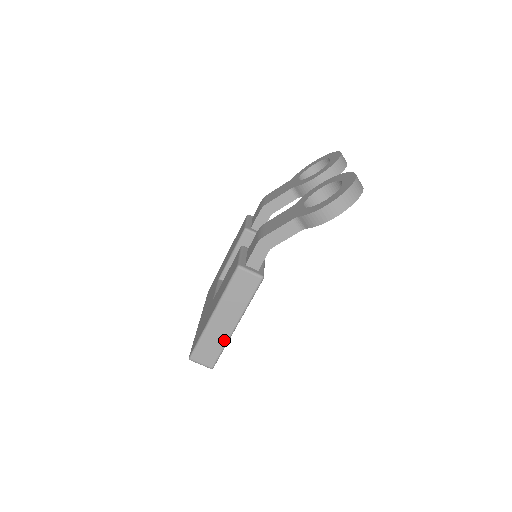
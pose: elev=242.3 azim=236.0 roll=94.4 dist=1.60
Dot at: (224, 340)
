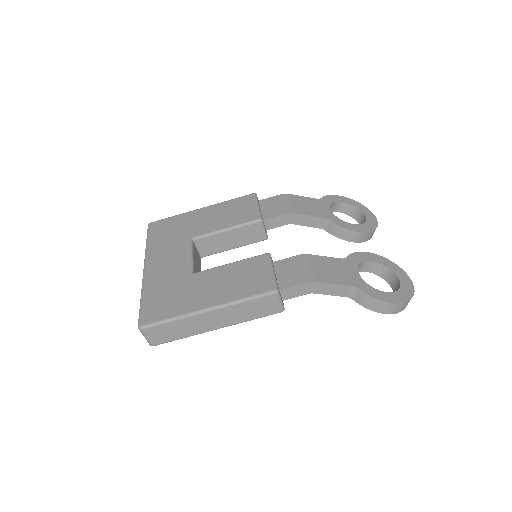
Dot at: (193, 333)
